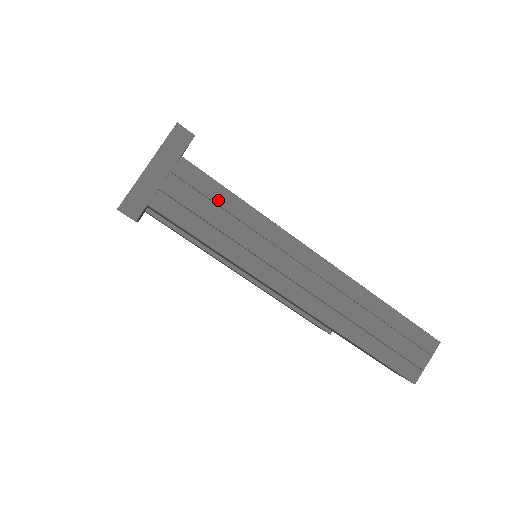
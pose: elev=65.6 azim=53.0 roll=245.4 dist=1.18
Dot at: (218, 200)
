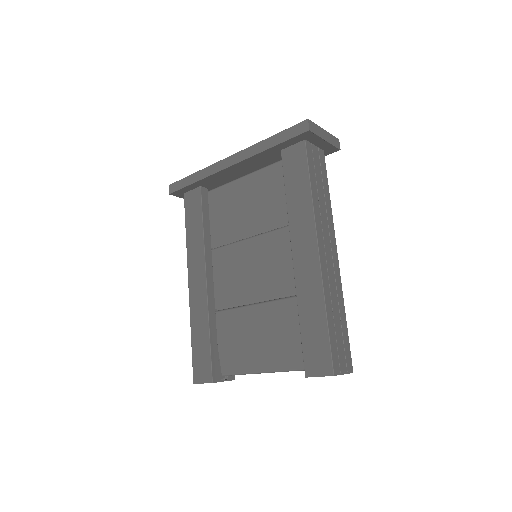
Dot at: (323, 178)
